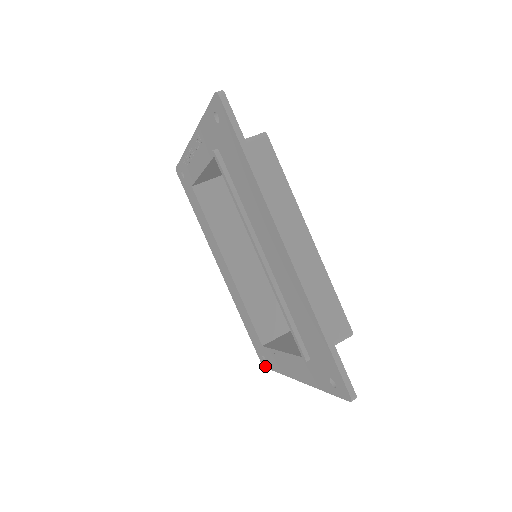
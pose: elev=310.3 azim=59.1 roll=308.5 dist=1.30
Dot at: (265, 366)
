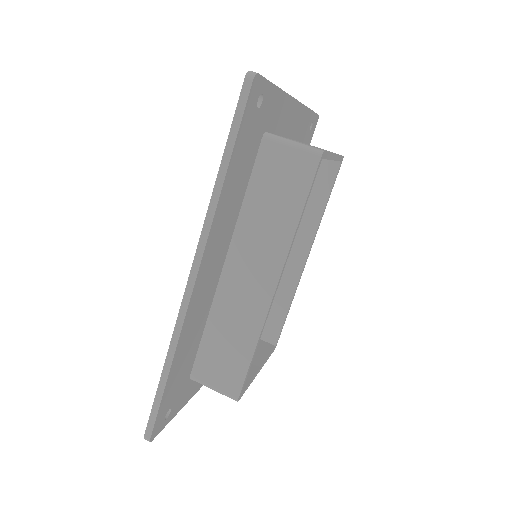
Dot at: occluded
